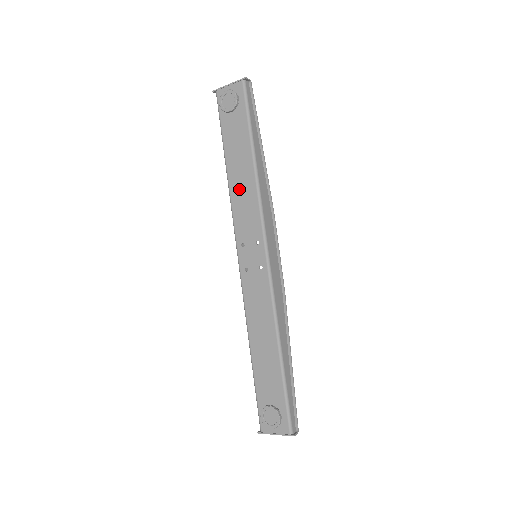
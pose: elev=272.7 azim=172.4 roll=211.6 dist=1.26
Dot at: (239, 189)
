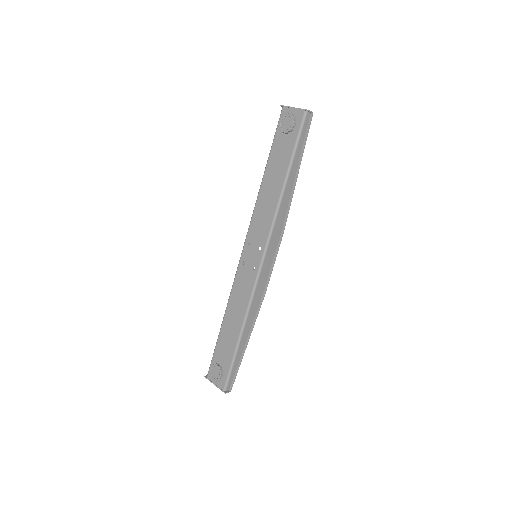
Dot at: (265, 199)
